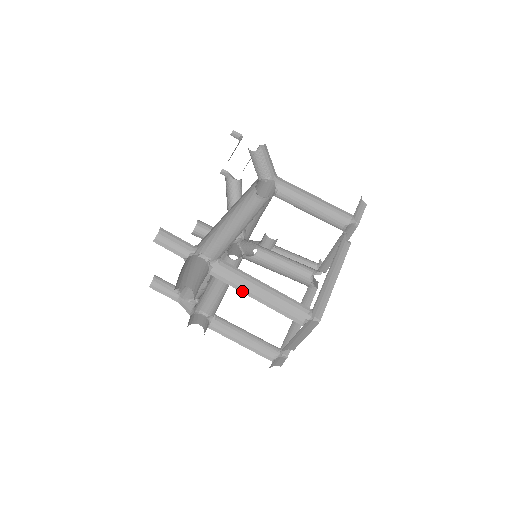
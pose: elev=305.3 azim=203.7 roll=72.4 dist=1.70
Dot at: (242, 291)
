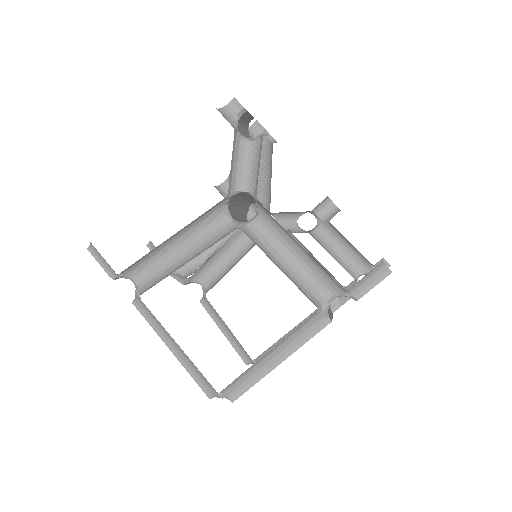
Dot at: (159, 335)
